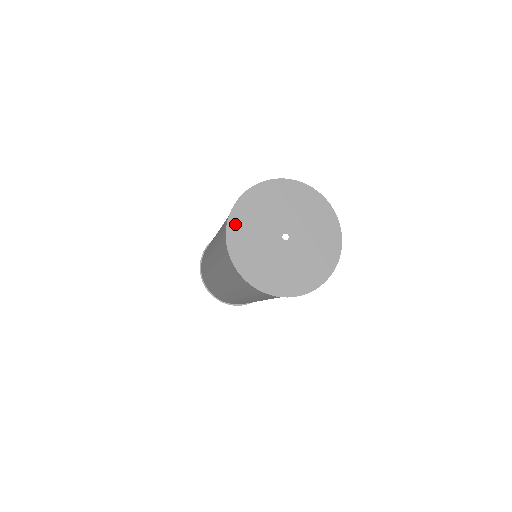
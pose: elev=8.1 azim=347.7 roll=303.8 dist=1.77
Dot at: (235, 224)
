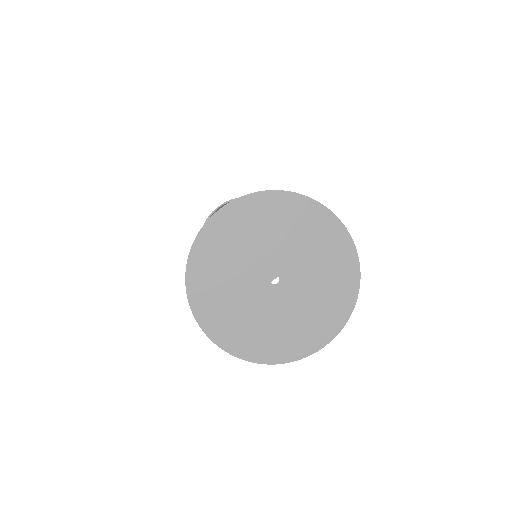
Dot at: (198, 292)
